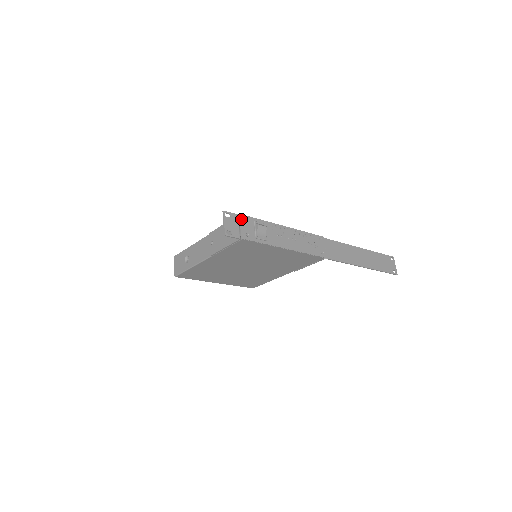
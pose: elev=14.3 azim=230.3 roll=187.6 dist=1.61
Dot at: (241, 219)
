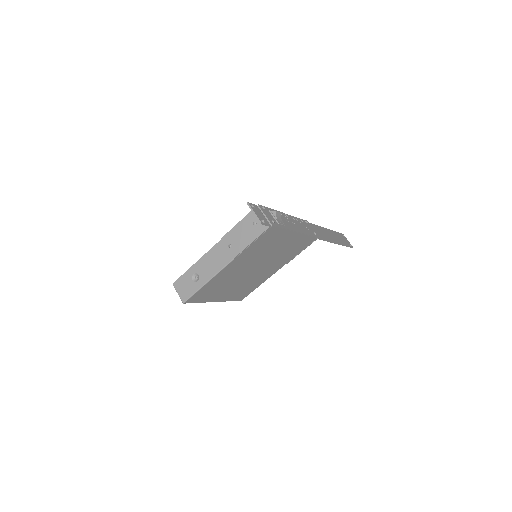
Dot at: (261, 209)
